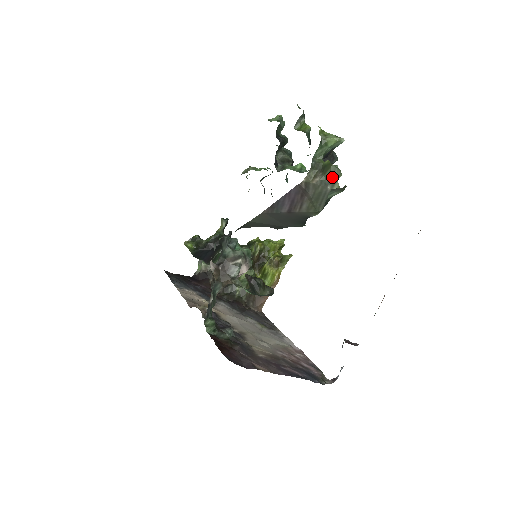
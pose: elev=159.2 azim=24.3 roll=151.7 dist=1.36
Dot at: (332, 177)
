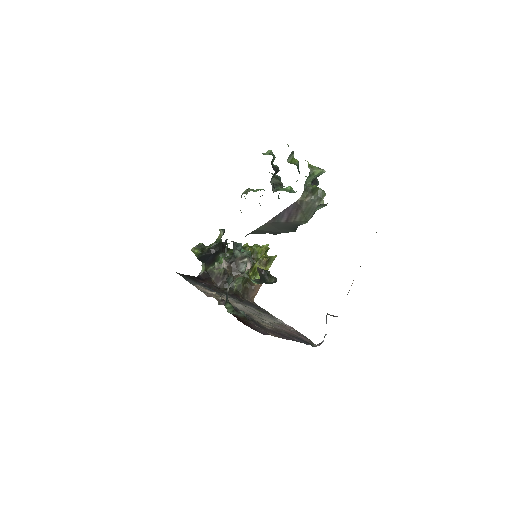
Dot at: (319, 197)
